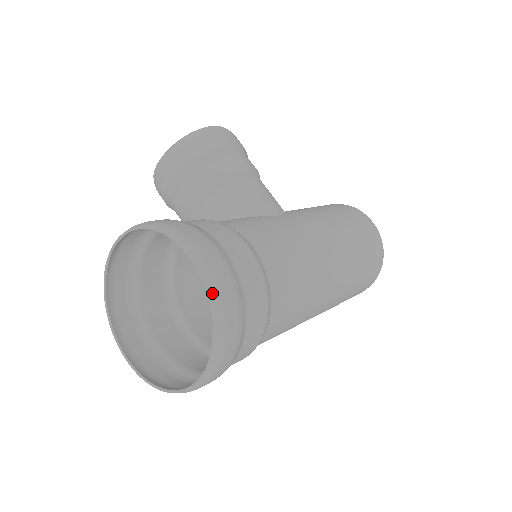
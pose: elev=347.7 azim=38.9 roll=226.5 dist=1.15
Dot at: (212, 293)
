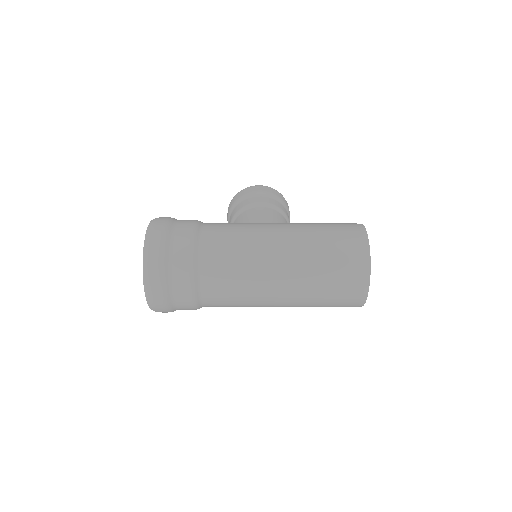
Dot at: (147, 237)
